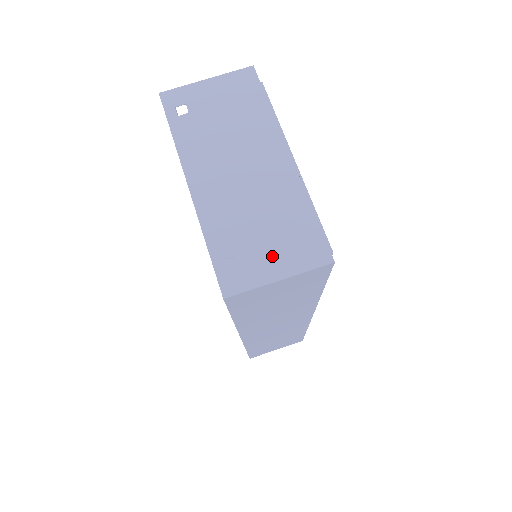
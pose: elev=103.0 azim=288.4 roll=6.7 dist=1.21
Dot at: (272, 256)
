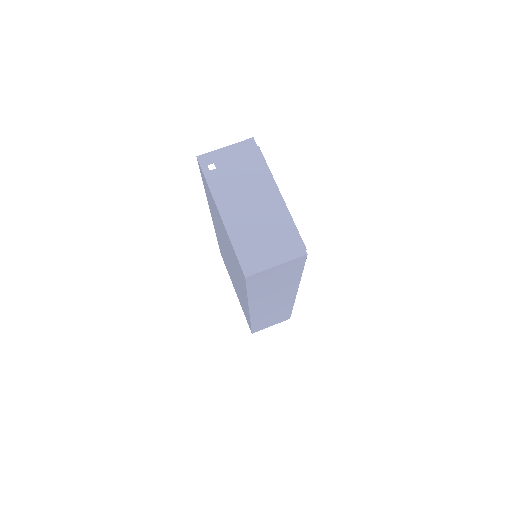
Dot at: (272, 252)
